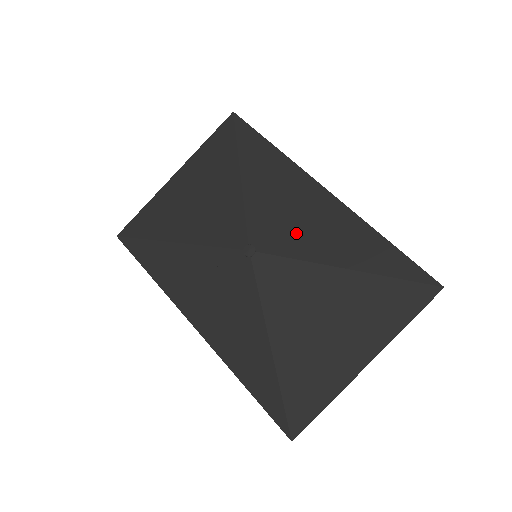
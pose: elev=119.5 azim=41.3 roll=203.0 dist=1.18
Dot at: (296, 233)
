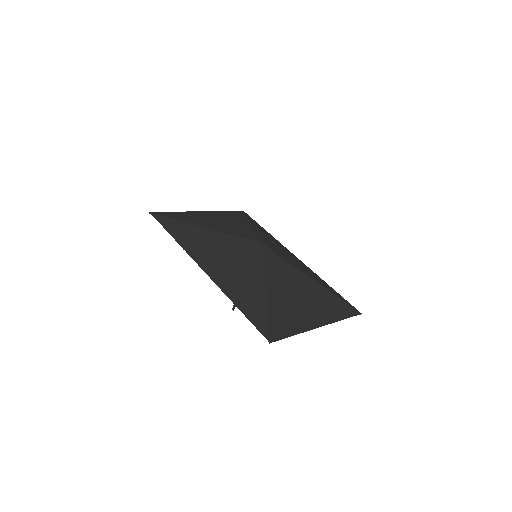
Dot at: (285, 255)
